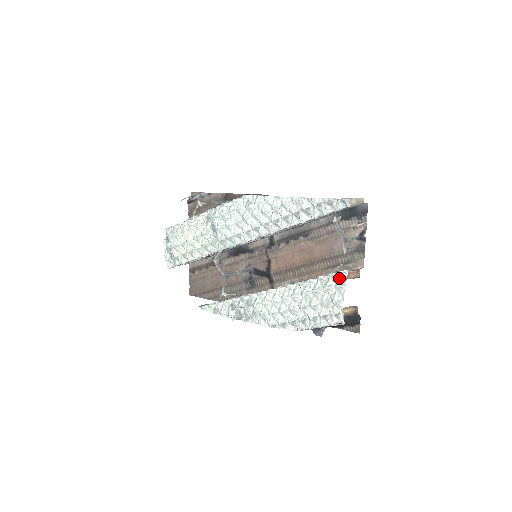
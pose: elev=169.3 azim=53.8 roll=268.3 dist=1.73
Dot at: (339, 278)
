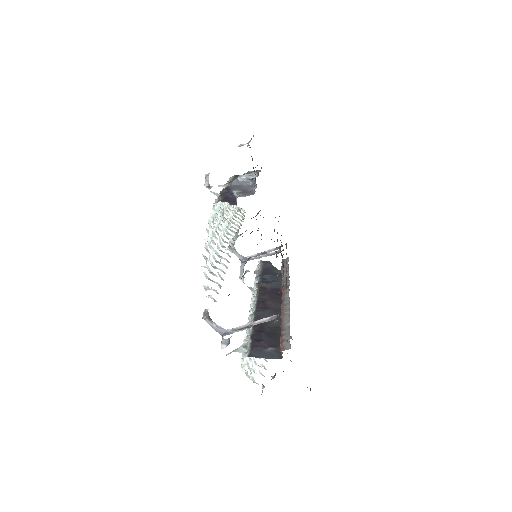
Dot at: occluded
